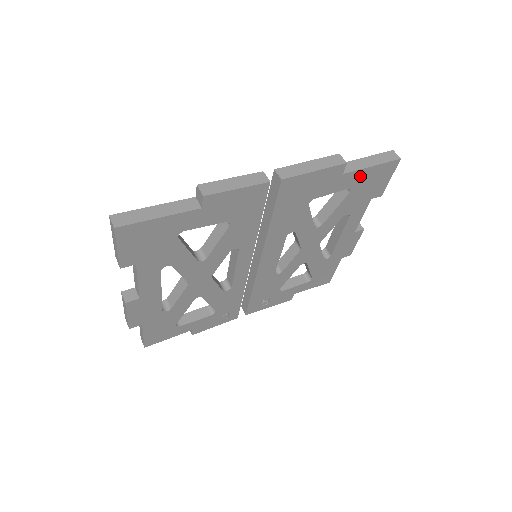
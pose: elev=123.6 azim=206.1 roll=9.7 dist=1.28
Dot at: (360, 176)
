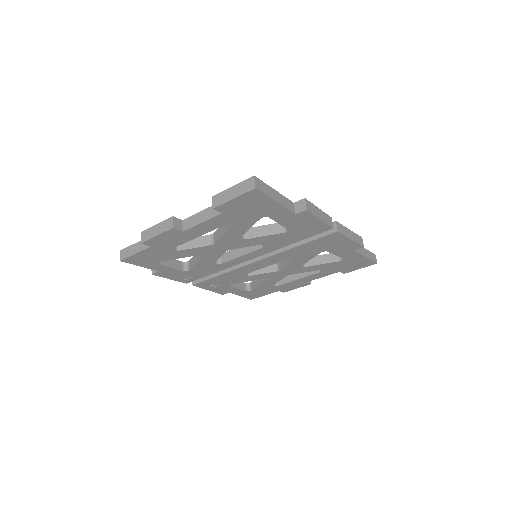
Dot at: (356, 257)
